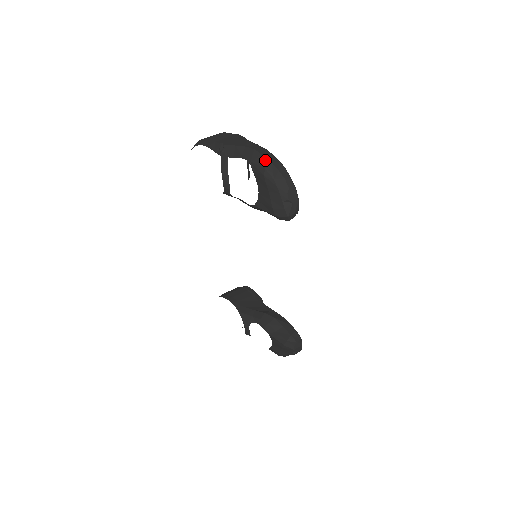
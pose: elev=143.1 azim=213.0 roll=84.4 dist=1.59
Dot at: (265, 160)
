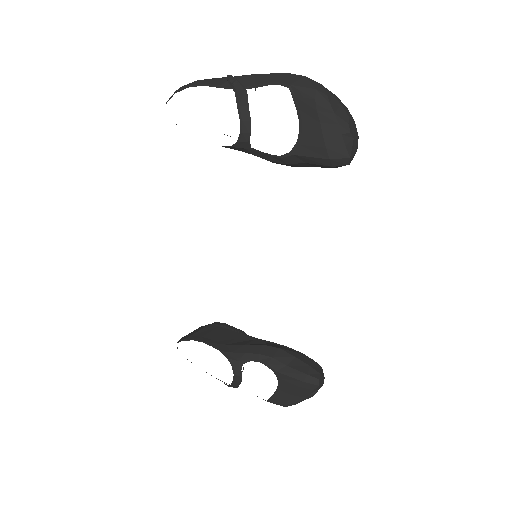
Dot at: (312, 81)
